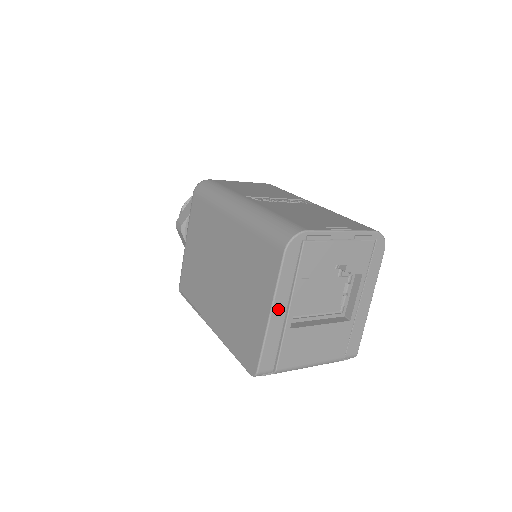
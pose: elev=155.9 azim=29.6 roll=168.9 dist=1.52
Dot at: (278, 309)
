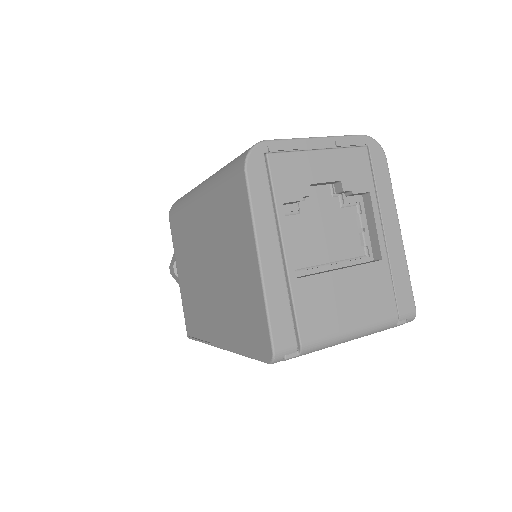
Dot at: (267, 252)
